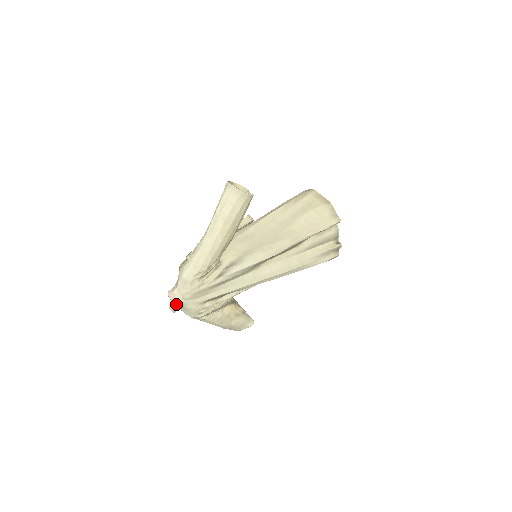
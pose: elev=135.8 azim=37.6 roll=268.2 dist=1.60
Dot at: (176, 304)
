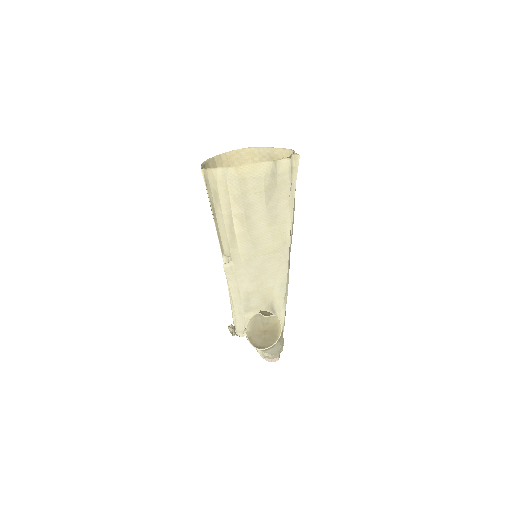
Dot at: (279, 355)
